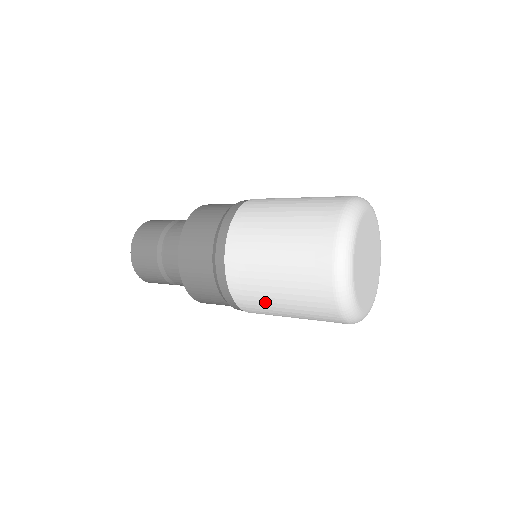
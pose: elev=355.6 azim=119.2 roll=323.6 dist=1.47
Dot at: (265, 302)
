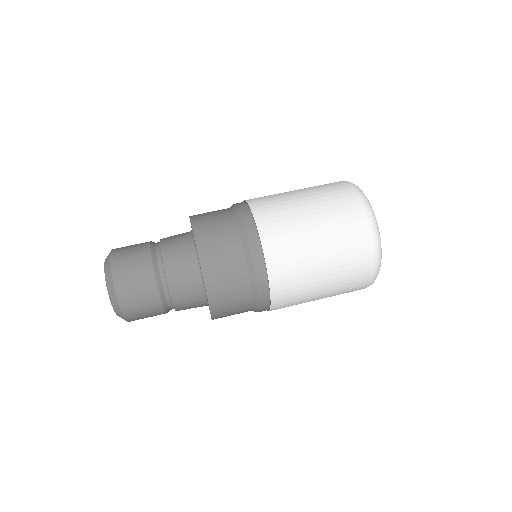
Dot at: (305, 293)
